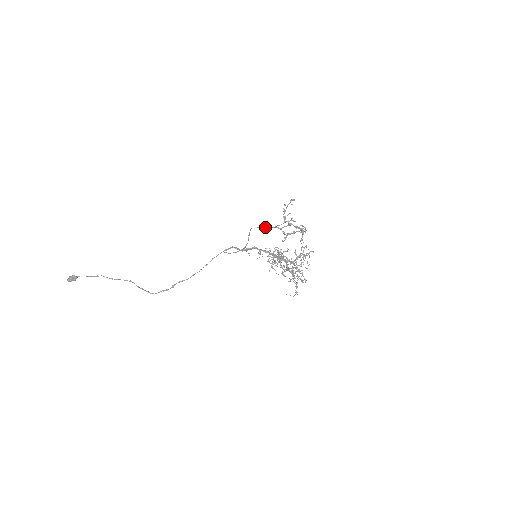
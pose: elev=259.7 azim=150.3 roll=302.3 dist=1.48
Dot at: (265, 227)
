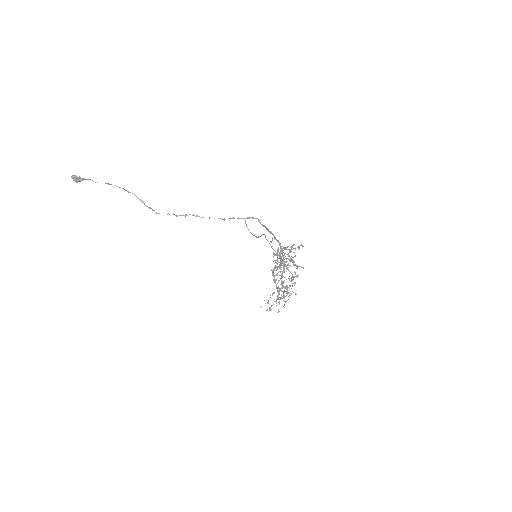
Dot at: occluded
